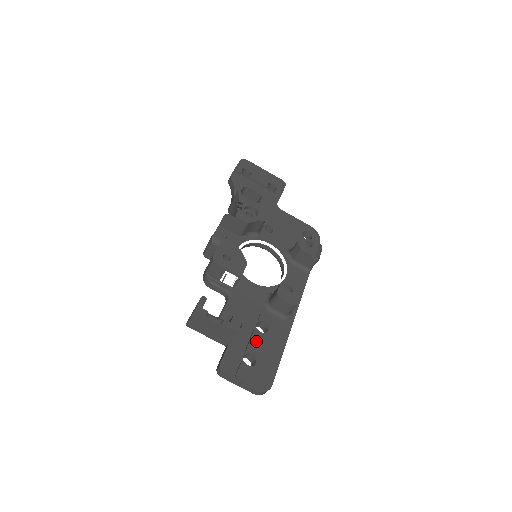
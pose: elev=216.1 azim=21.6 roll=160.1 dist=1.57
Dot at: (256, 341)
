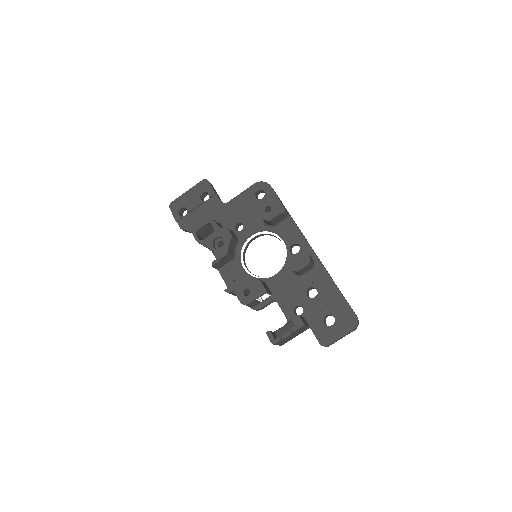
Dot at: (319, 306)
